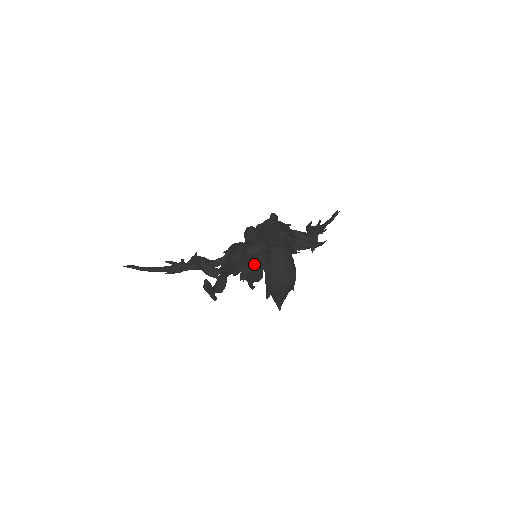
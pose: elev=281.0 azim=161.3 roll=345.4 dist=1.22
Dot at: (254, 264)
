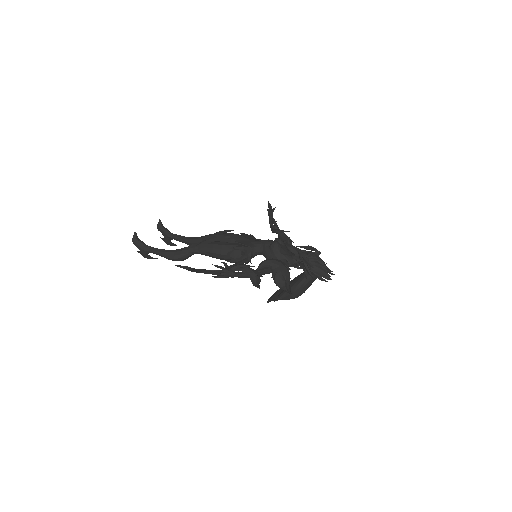
Dot at: occluded
